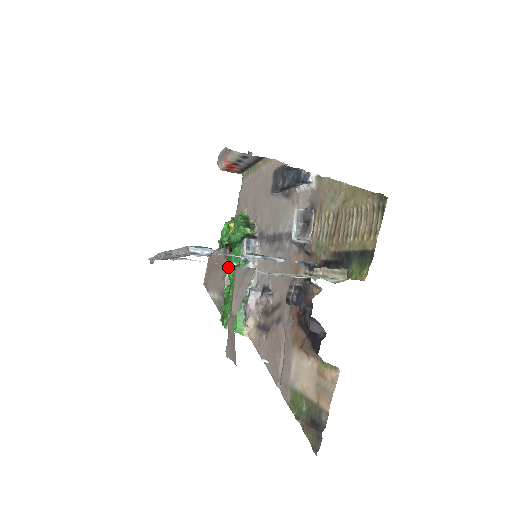
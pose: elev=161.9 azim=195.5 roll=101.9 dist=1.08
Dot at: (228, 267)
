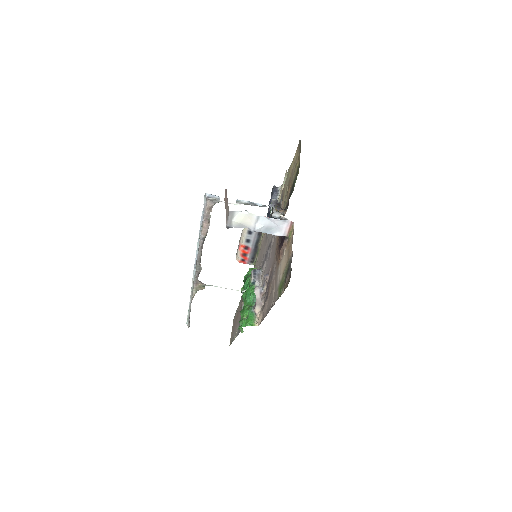
Dot at: (242, 294)
